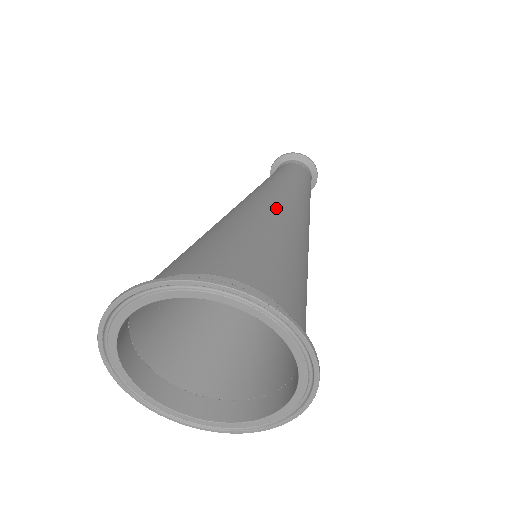
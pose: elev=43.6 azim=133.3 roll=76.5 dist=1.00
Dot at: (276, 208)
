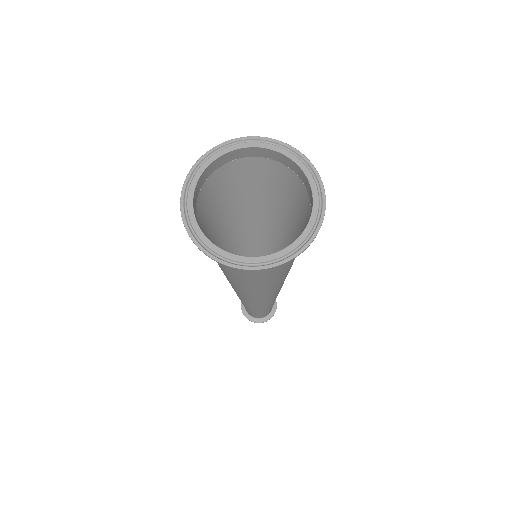
Dot at: (284, 243)
